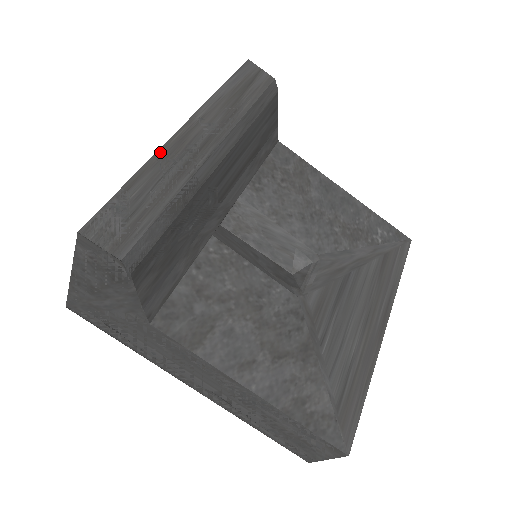
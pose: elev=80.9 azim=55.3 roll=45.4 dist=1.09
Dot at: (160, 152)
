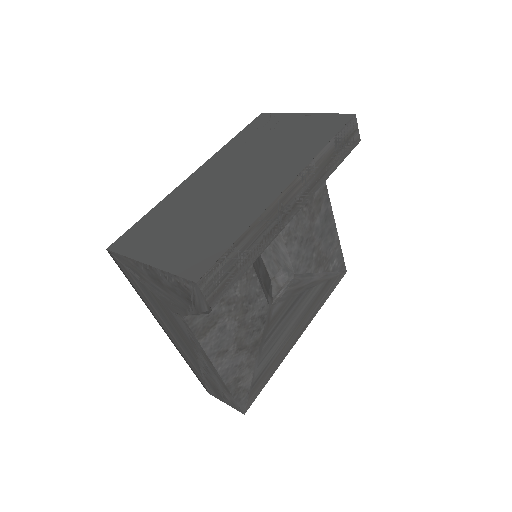
Dot at: (267, 211)
